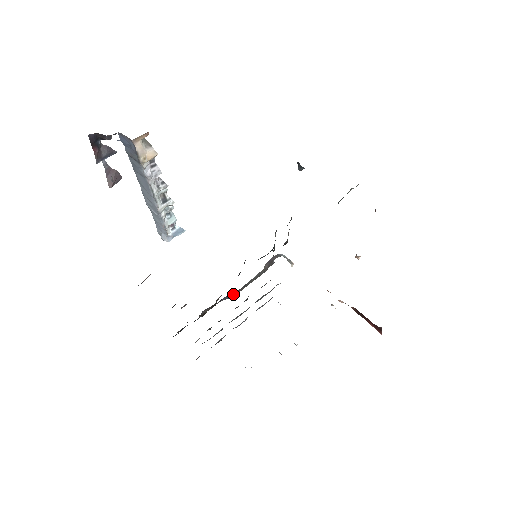
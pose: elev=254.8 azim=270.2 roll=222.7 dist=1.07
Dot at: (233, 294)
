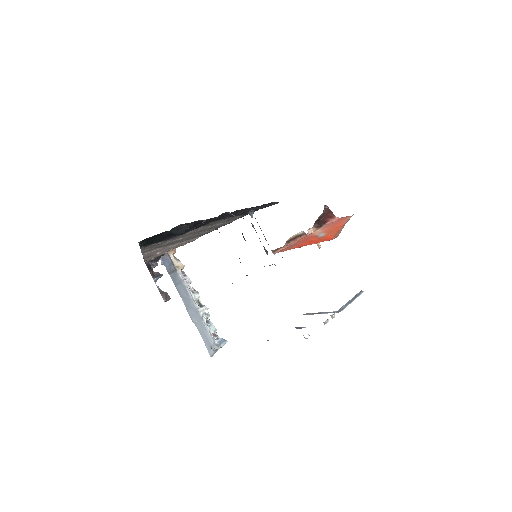
Dot at: occluded
